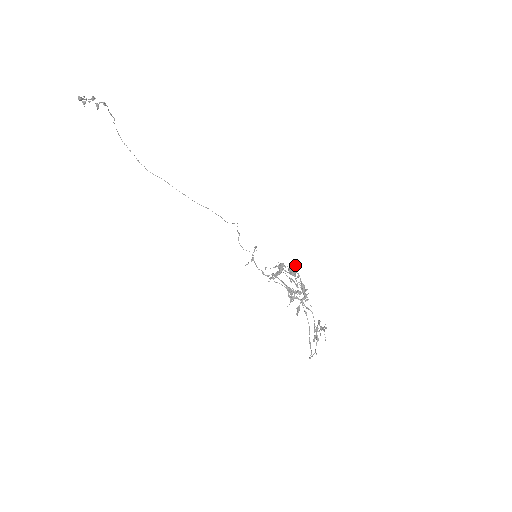
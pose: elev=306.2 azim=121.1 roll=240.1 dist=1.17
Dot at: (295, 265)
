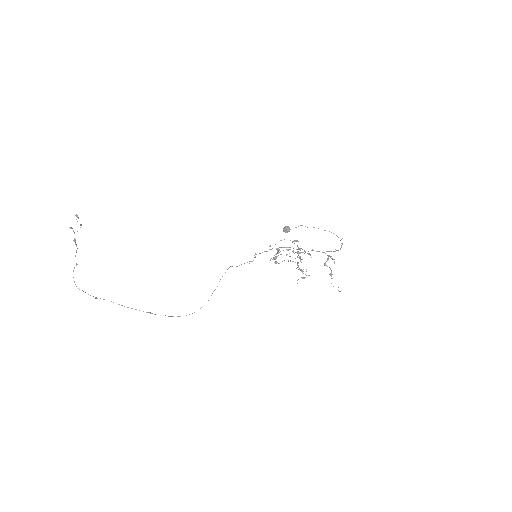
Dot at: occluded
